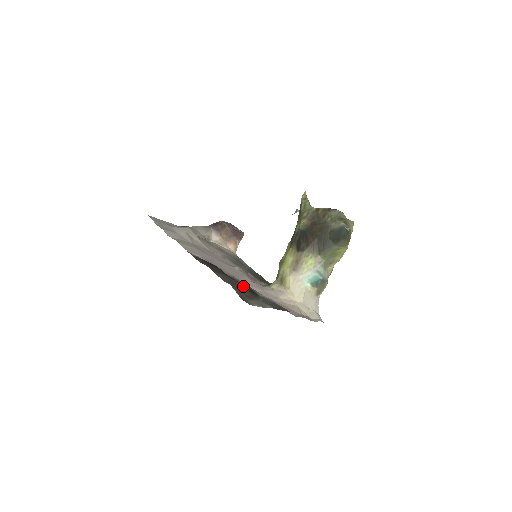
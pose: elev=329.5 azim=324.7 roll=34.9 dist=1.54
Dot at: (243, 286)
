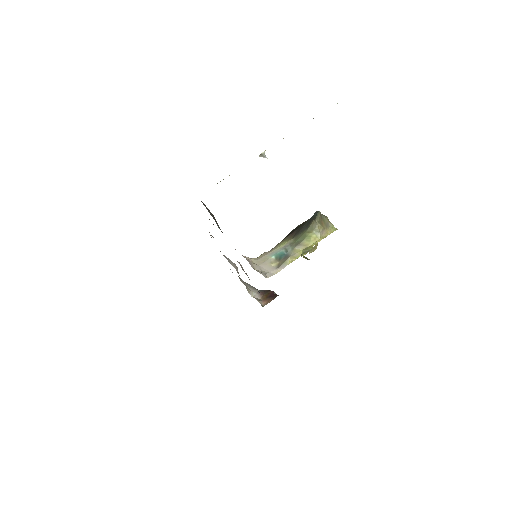
Dot at: occluded
